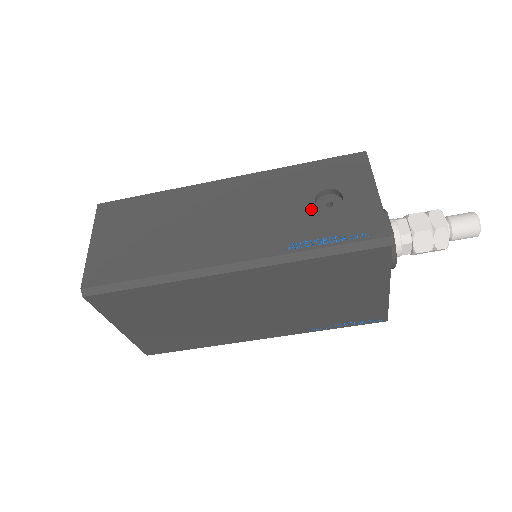
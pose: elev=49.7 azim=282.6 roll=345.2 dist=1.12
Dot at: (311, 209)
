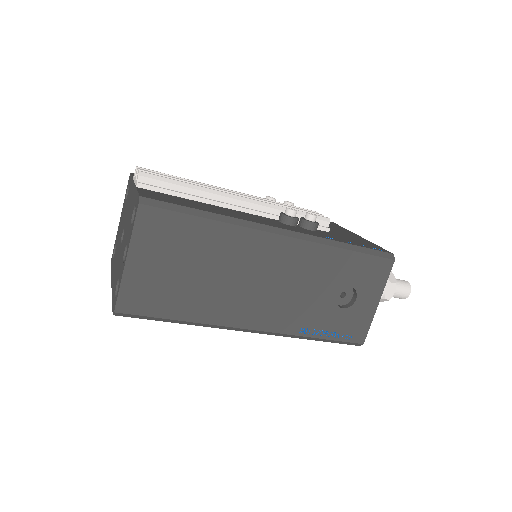
Dot at: (331, 302)
